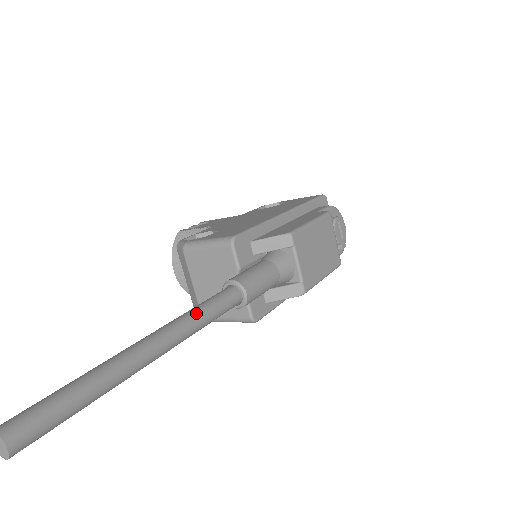
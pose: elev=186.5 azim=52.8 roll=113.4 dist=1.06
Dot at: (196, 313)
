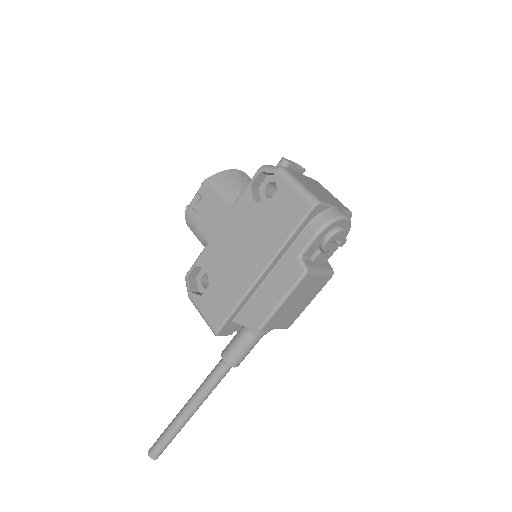
Dot at: (206, 391)
